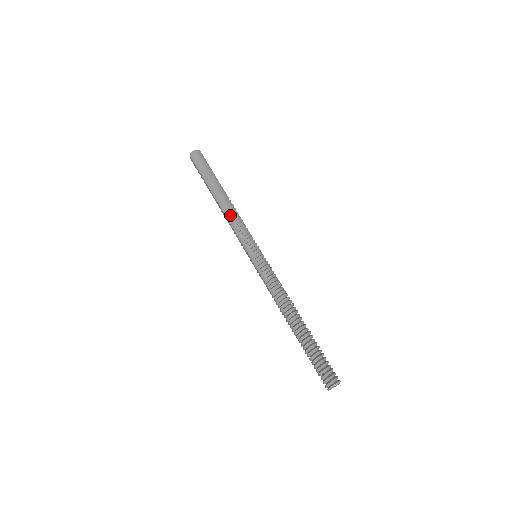
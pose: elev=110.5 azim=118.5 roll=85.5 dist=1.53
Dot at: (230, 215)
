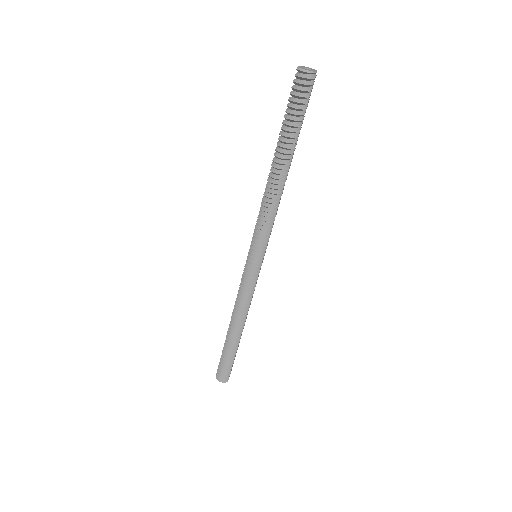
Dot at: (267, 202)
